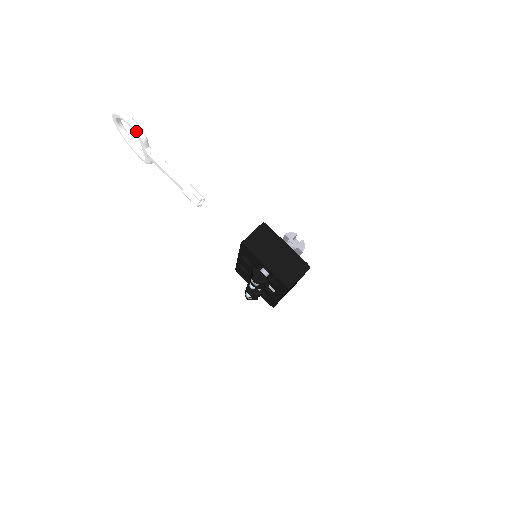
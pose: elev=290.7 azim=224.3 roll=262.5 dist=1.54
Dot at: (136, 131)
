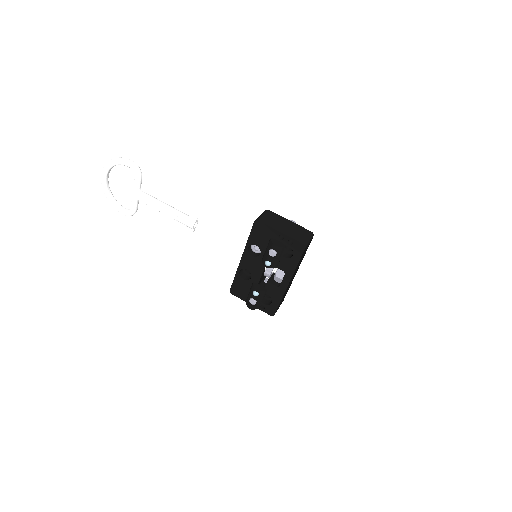
Dot at: (135, 168)
